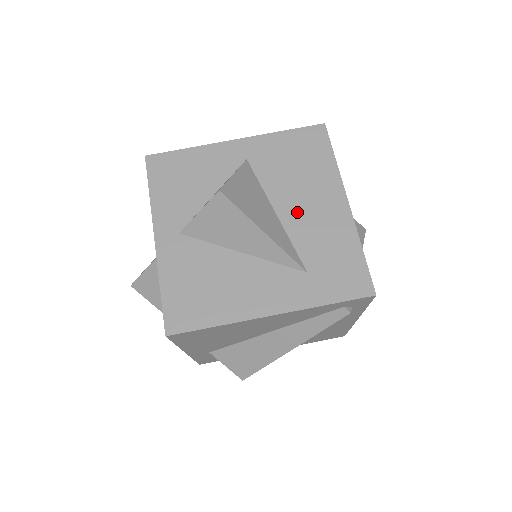
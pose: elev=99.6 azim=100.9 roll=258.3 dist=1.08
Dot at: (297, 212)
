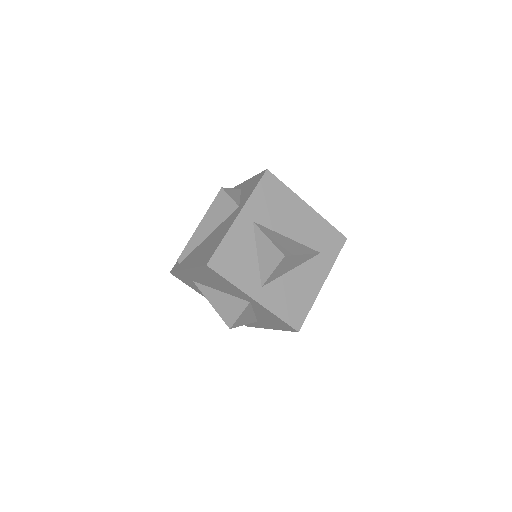
Dot at: (295, 229)
